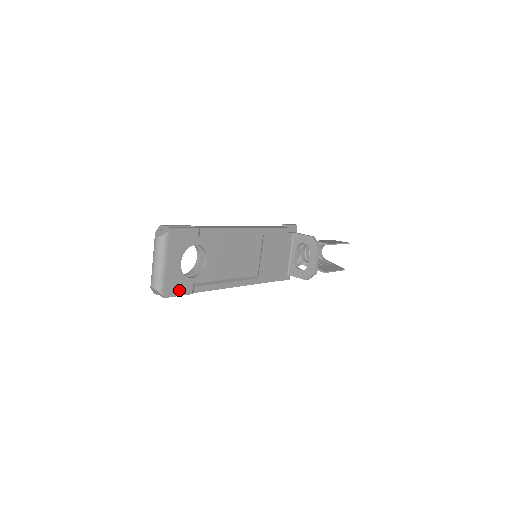
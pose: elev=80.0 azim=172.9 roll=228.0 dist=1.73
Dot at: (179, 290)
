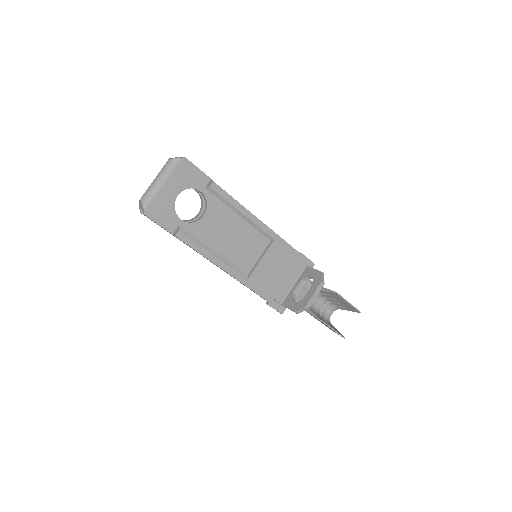
Dot at: (162, 219)
